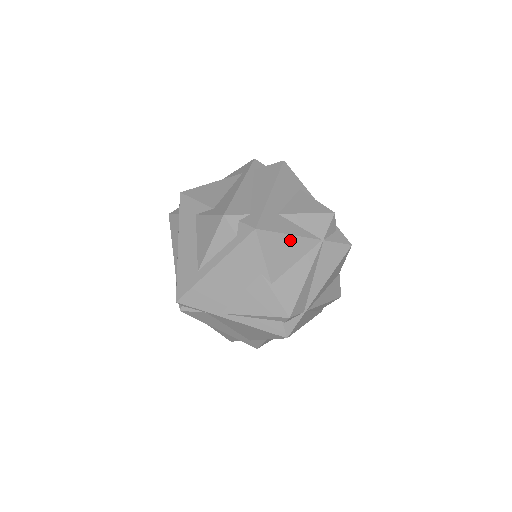
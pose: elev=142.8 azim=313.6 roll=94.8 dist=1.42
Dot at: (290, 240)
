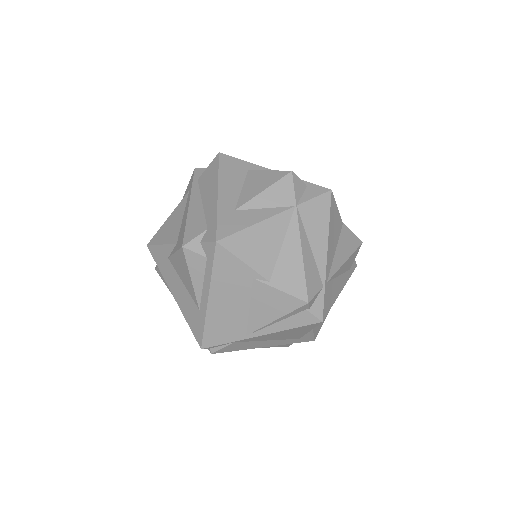
Dot at: (260, 228)
